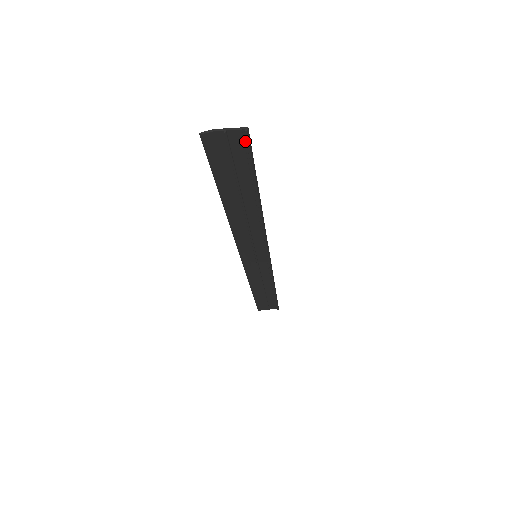
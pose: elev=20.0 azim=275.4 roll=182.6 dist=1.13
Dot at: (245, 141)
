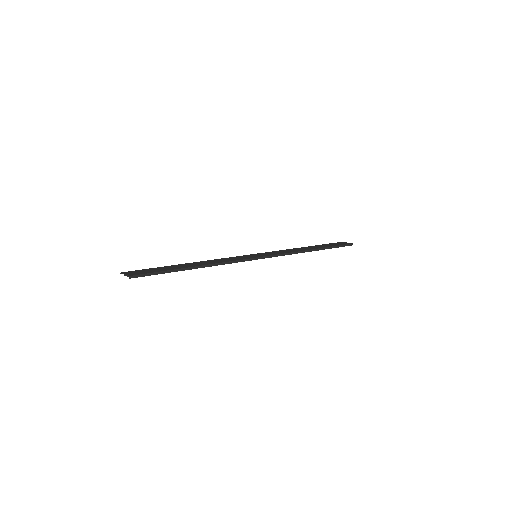
Dot at: (138, 275)
